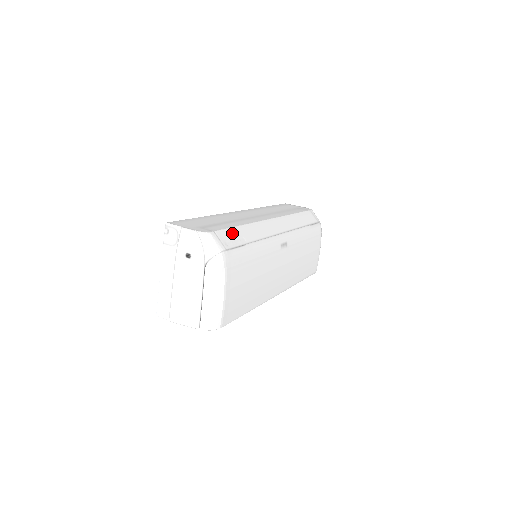
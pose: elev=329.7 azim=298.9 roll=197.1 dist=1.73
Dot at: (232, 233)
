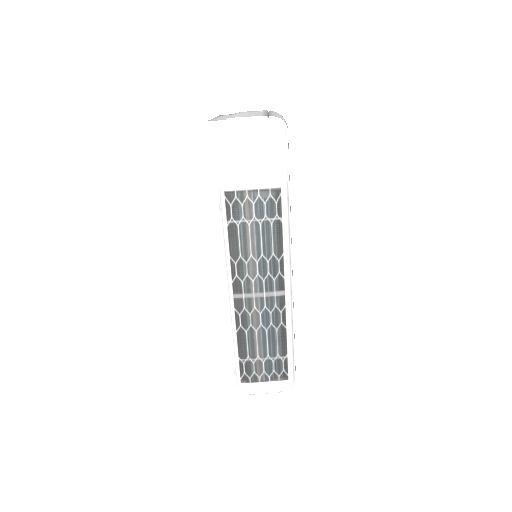
Dot at: occluded
